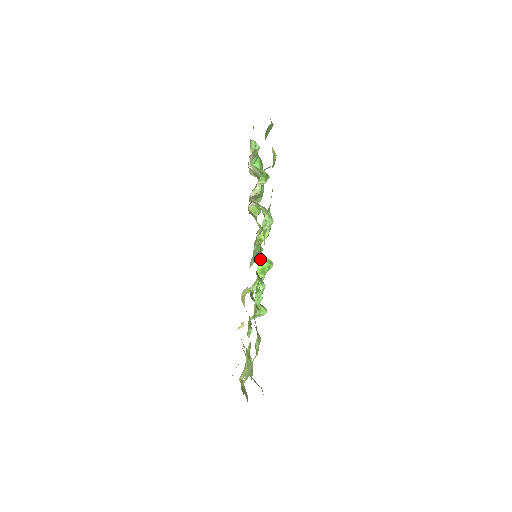
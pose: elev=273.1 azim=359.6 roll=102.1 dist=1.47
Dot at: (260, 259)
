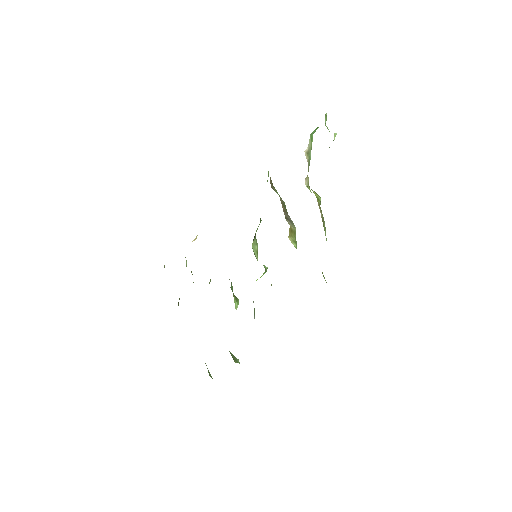
Dot at: (261, 276)
